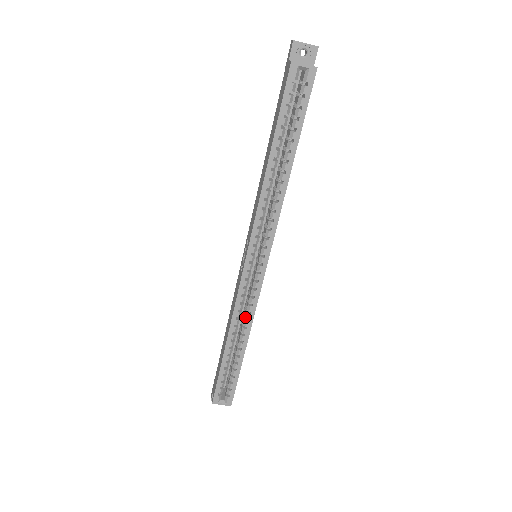
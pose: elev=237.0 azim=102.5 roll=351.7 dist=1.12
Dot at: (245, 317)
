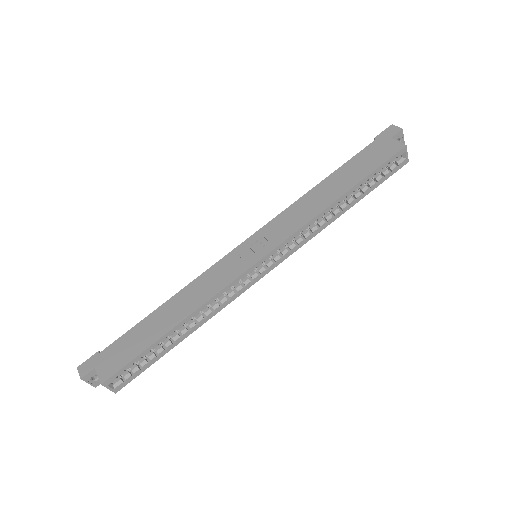
Dot at: (213, 307)
